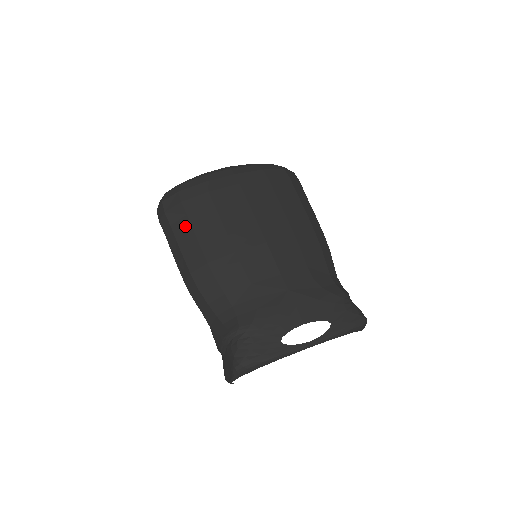
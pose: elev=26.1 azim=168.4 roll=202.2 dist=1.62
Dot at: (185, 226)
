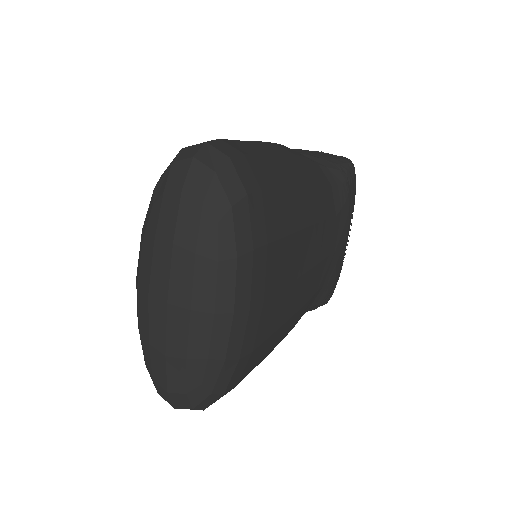
Dot at: occluded
